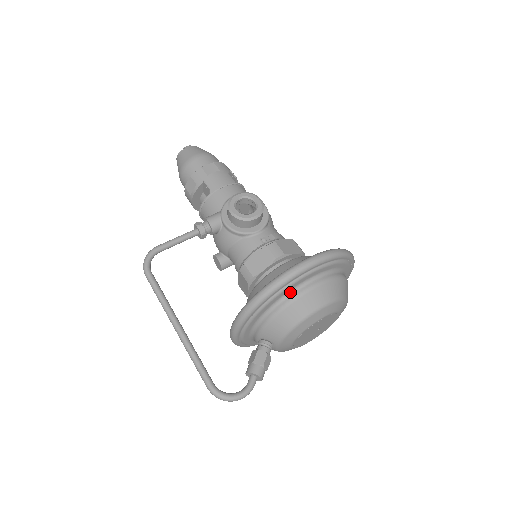
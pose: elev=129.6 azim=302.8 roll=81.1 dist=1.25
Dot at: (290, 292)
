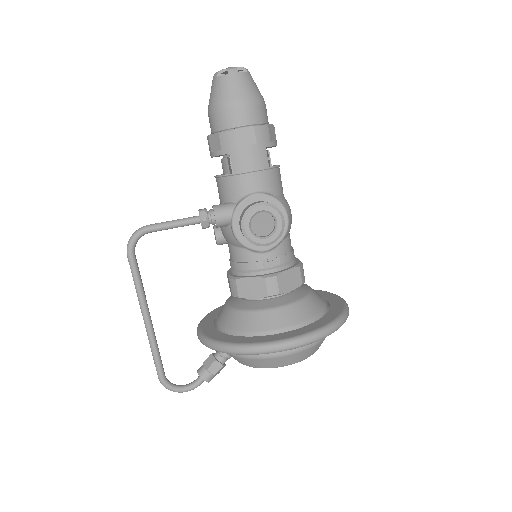
Dot at: occluded
